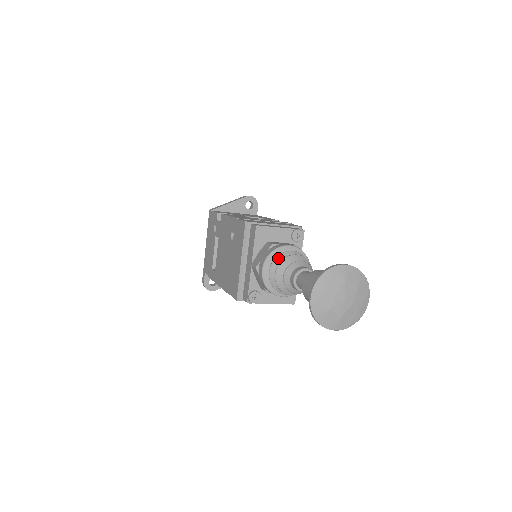
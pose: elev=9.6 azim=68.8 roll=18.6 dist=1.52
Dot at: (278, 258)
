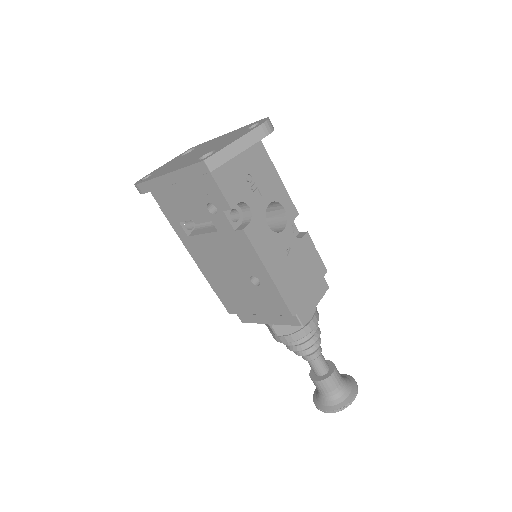
Dot at: (303, 343)
